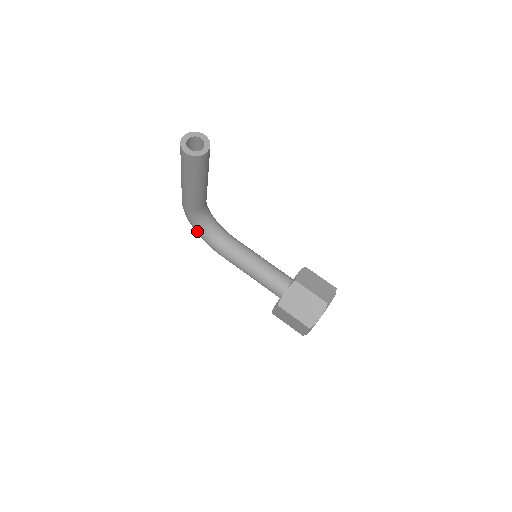
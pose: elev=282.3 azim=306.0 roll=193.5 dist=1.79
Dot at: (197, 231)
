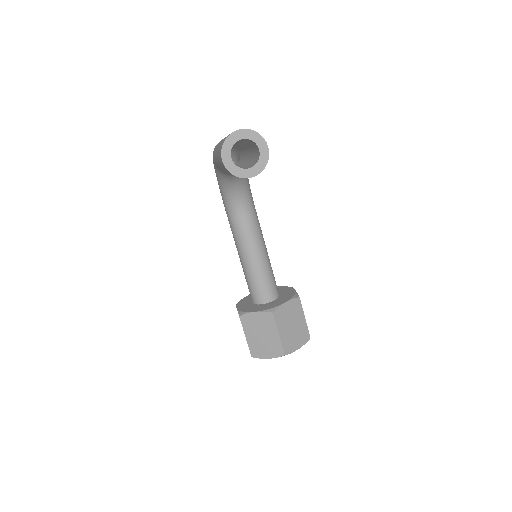
Dot at: (217, 178)
